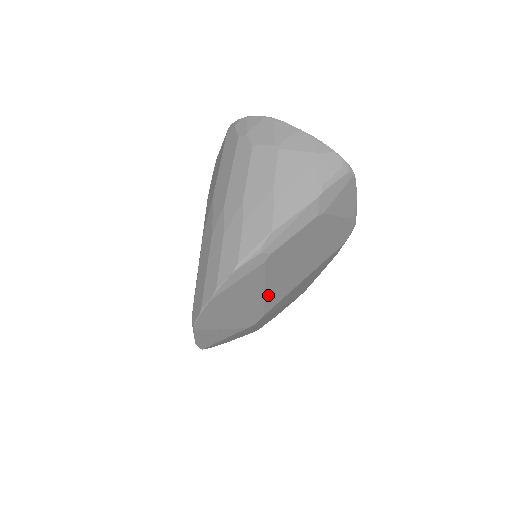
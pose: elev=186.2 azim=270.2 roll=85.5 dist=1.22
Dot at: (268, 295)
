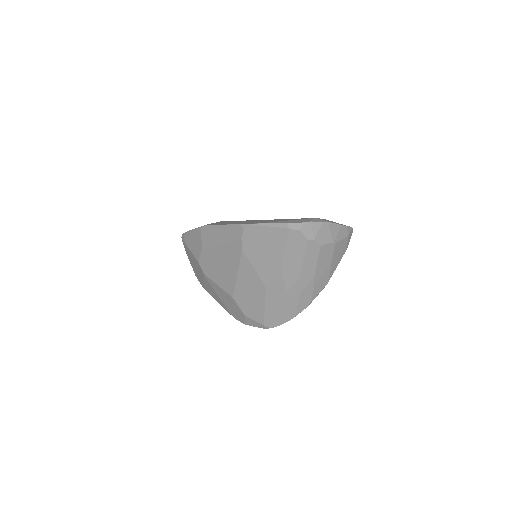
Dot at: occluded
